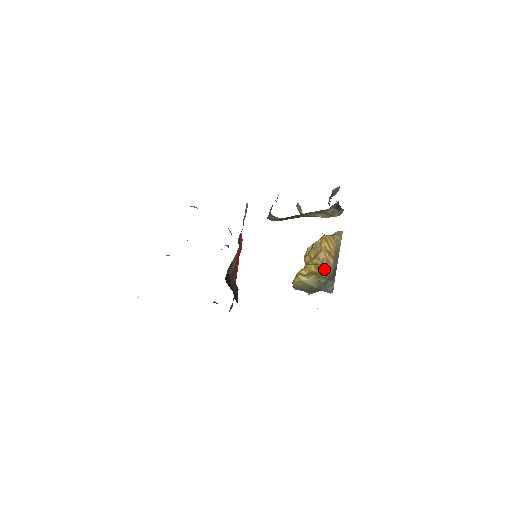
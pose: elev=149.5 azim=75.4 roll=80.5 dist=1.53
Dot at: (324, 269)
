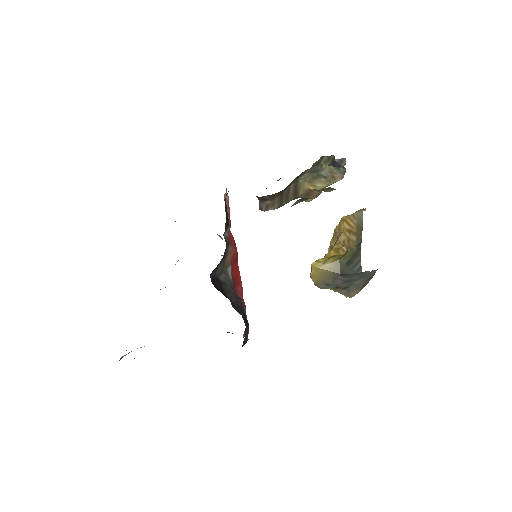
Dot at: (346, 250)
